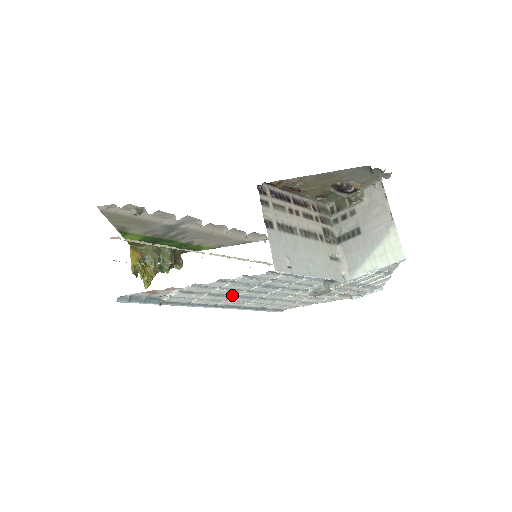
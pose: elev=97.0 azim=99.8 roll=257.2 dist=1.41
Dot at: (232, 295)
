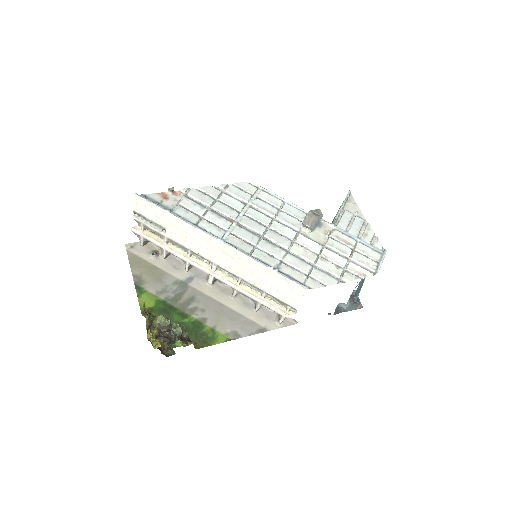
Dot at: (233, 223)
